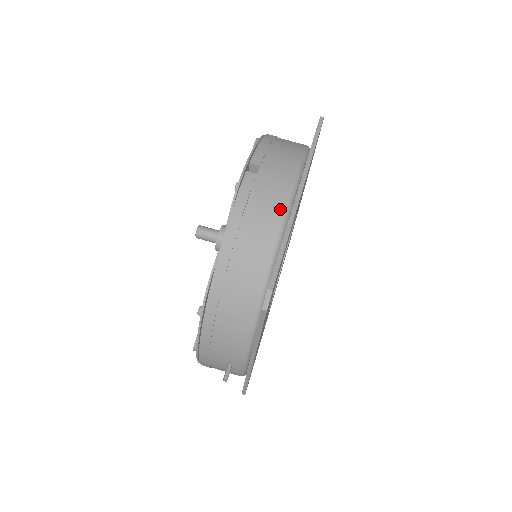
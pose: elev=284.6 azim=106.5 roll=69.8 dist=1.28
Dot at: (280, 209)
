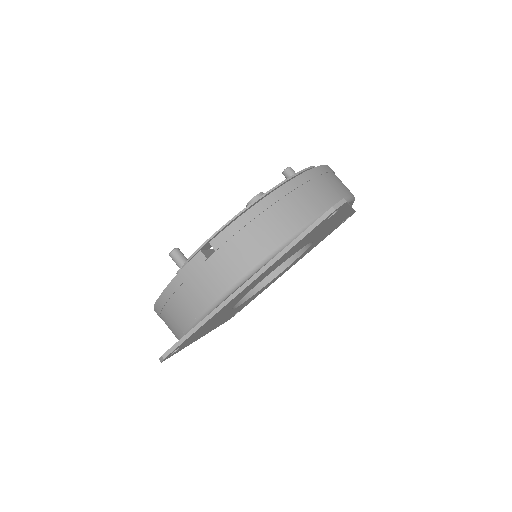
Dot at: (207, 301)
